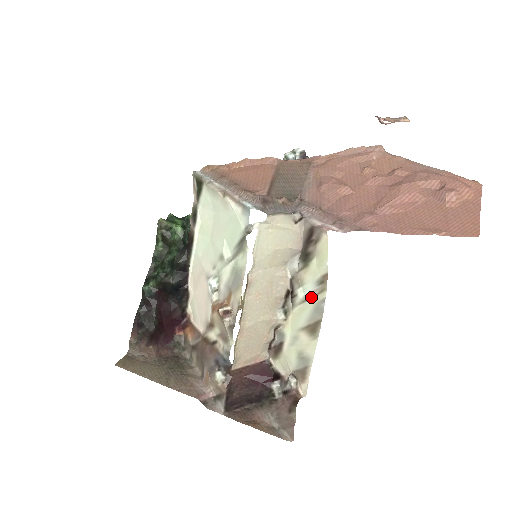
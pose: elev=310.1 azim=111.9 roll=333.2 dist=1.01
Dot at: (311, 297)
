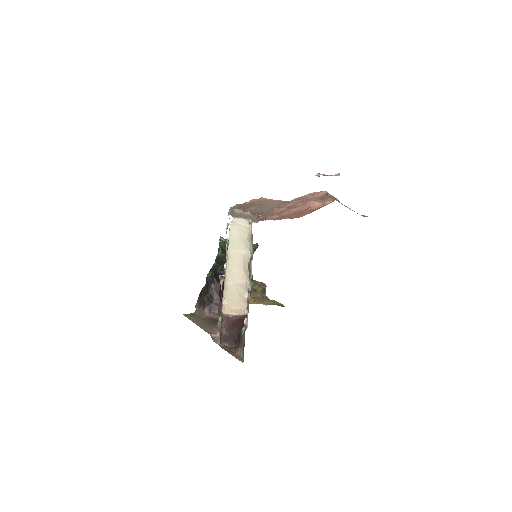
Dot at: occluded
